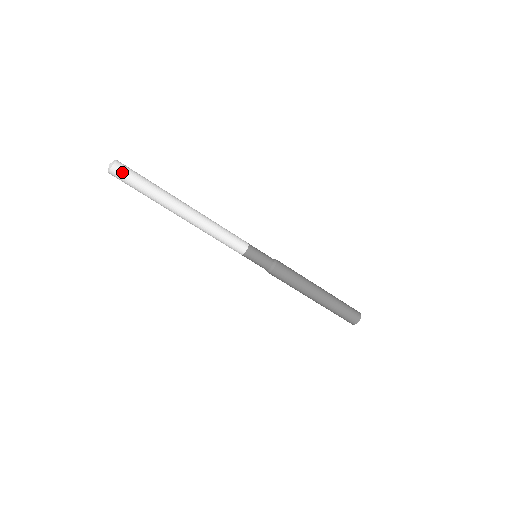
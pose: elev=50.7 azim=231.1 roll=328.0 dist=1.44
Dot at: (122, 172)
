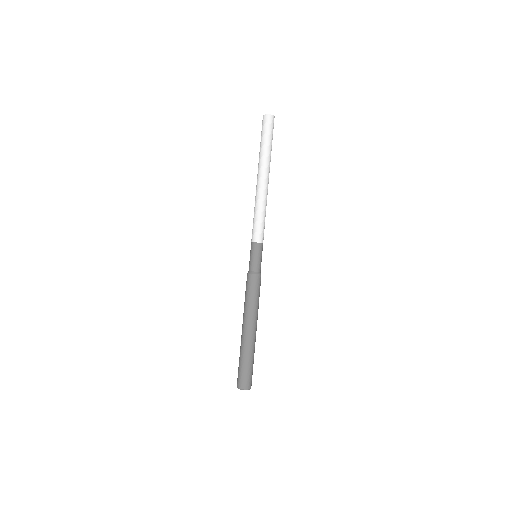
Dot at: (266, 122)
